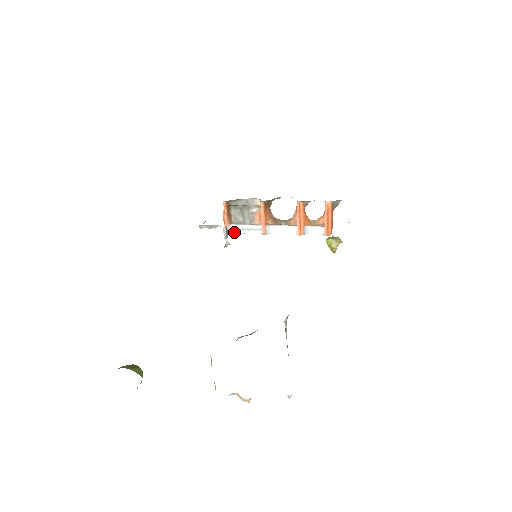
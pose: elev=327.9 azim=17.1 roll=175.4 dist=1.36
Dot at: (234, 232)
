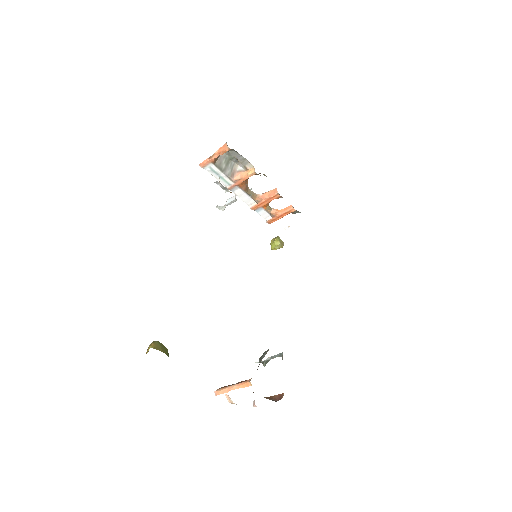
Dot at: (208, 170)
